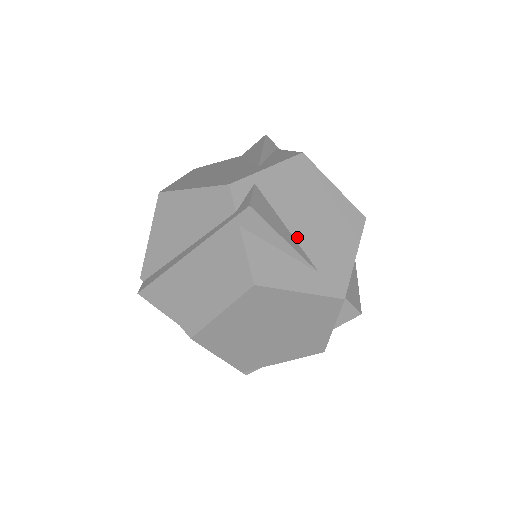
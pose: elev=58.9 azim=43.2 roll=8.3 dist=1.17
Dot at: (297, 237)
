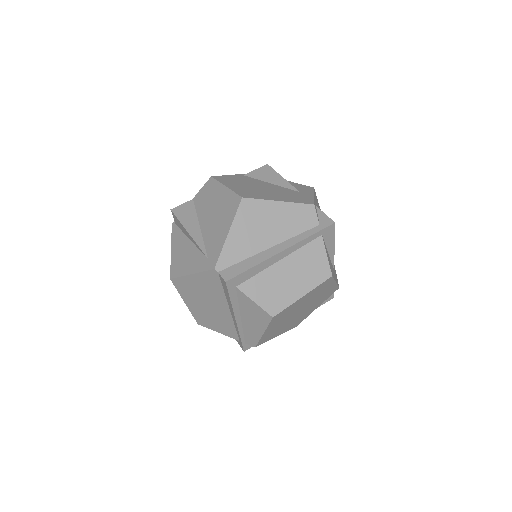
Dot at: occluded
